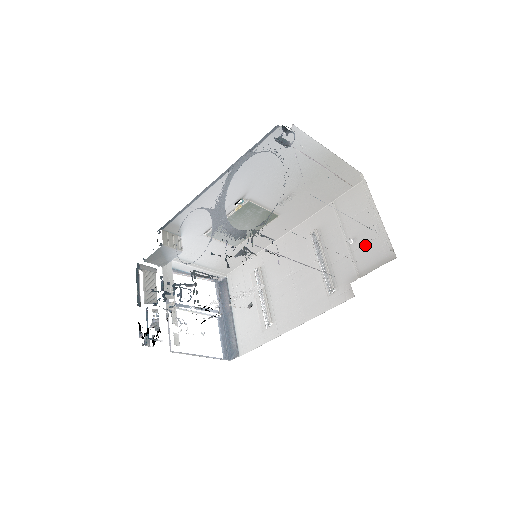
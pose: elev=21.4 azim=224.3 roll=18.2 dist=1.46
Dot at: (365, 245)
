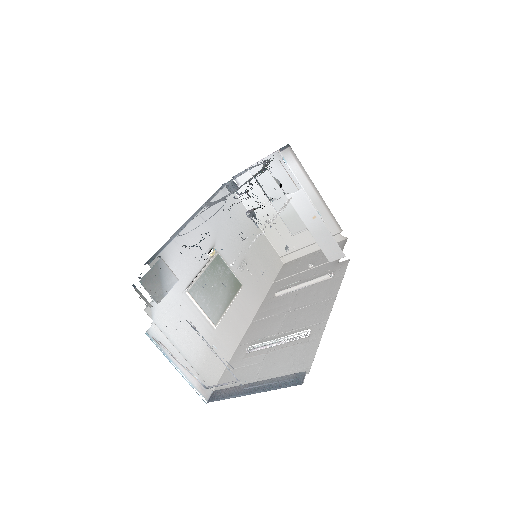
Dot at: (322, 257)
